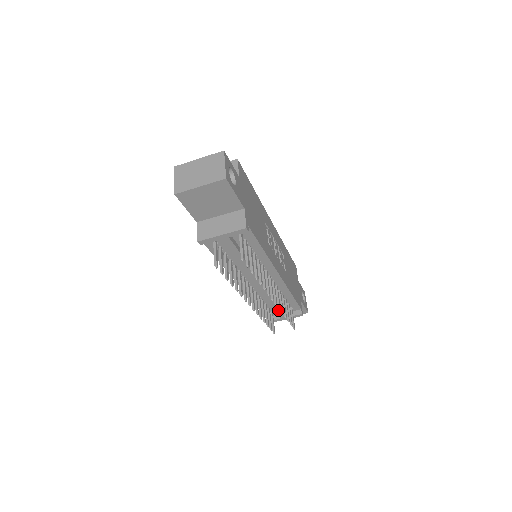
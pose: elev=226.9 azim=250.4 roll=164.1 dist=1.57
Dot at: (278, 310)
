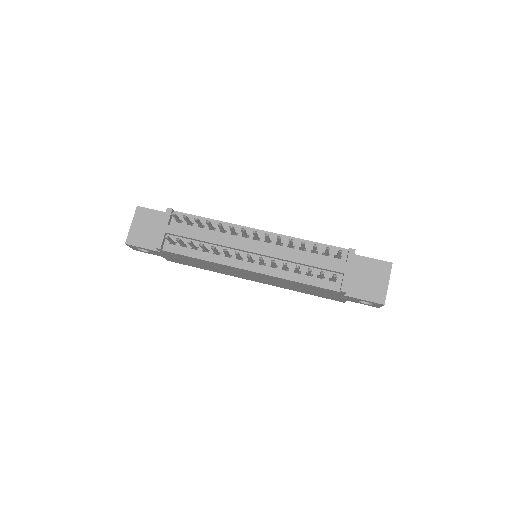
Dot at: (321, 264)
